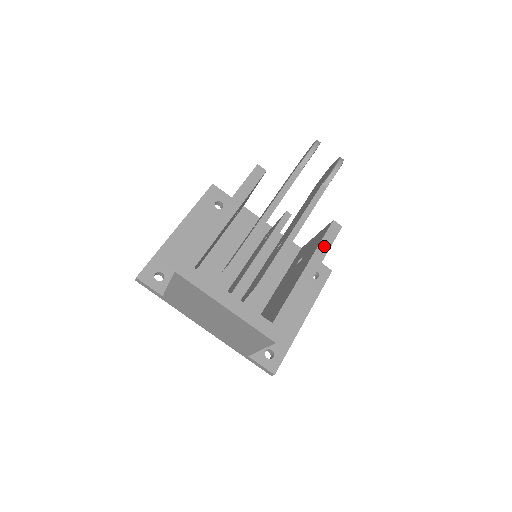
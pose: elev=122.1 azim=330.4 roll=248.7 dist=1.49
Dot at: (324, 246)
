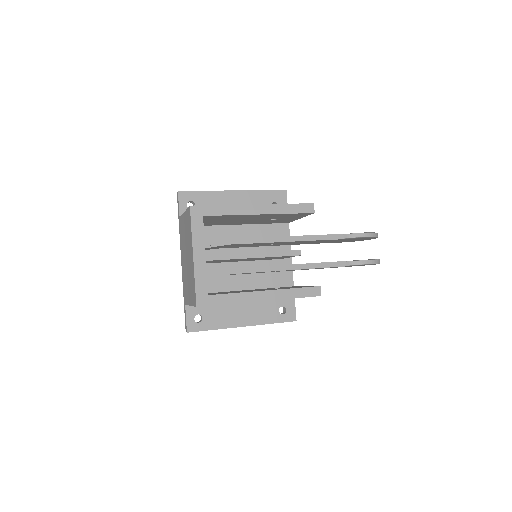
Dot at: (295, 293)
